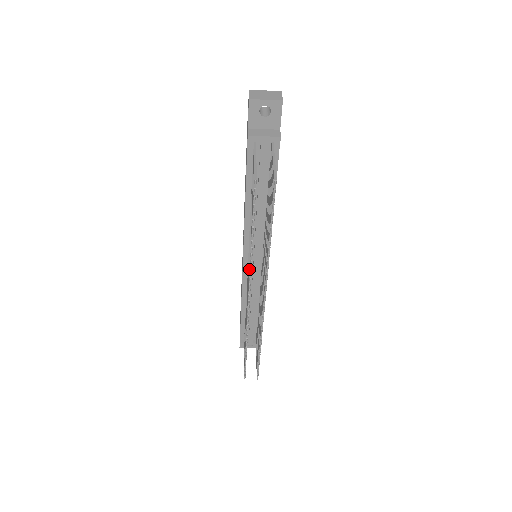
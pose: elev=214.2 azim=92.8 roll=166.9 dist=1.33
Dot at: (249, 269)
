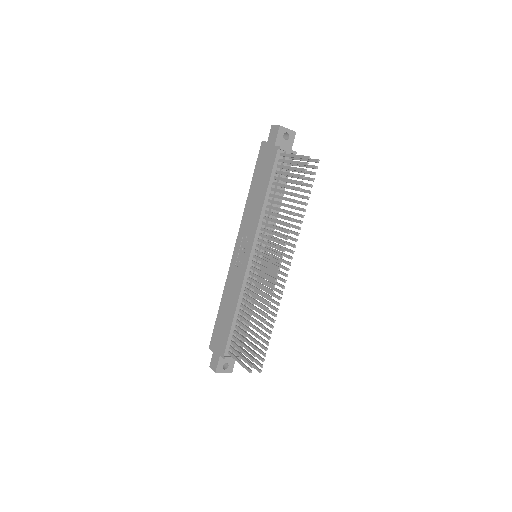
Dot at: (285, 236)
